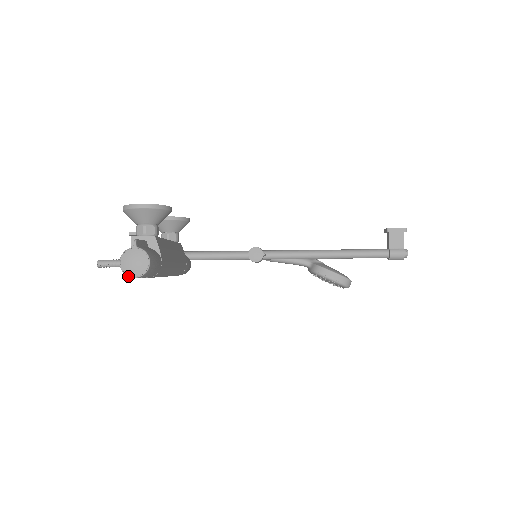
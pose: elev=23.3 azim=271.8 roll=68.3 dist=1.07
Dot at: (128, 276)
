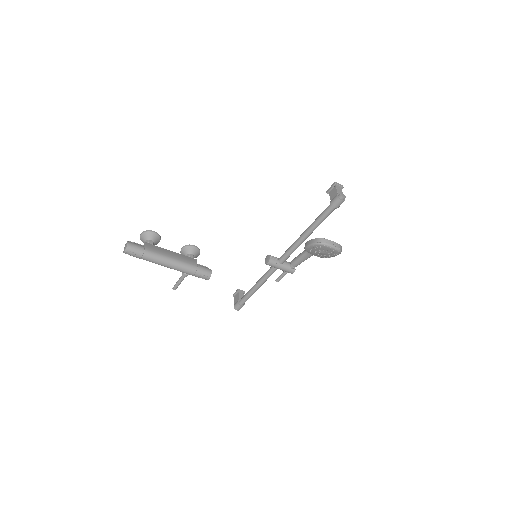
Dot at: occluded
